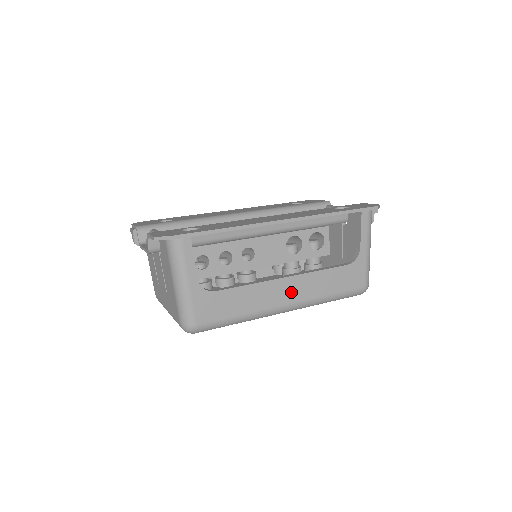
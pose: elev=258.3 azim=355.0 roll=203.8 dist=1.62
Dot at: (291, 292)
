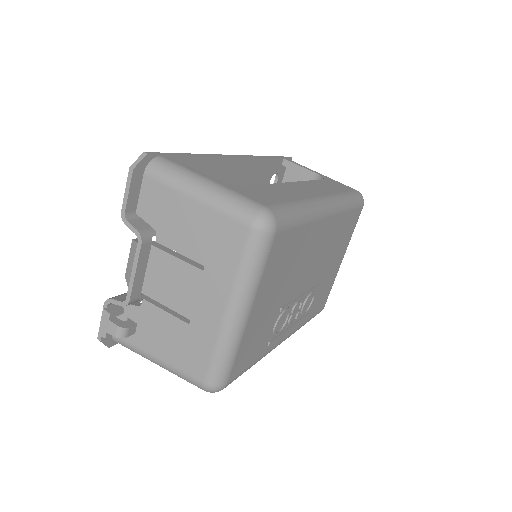
Dot at: (311, 190)
